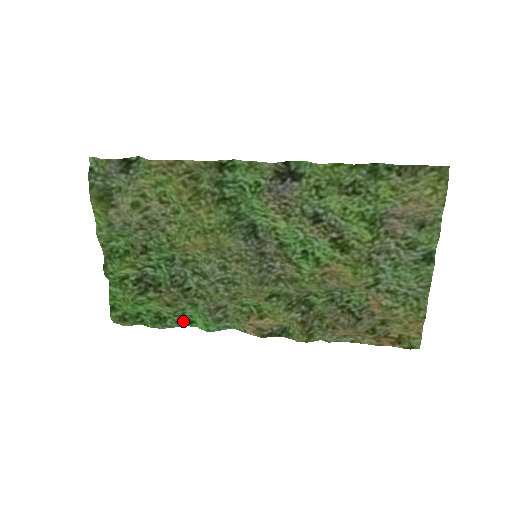
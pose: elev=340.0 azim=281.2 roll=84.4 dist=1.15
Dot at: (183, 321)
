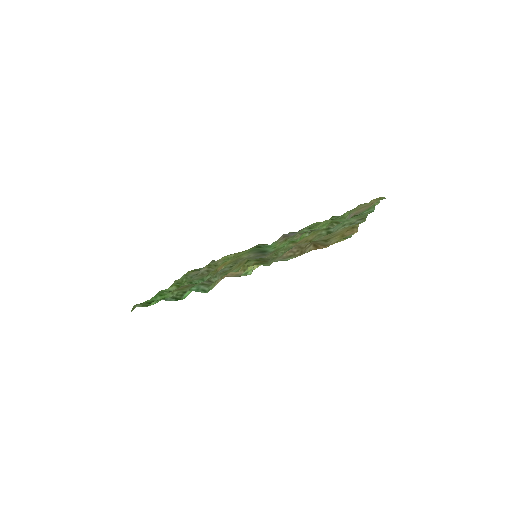
Dot at: (177, 299)
